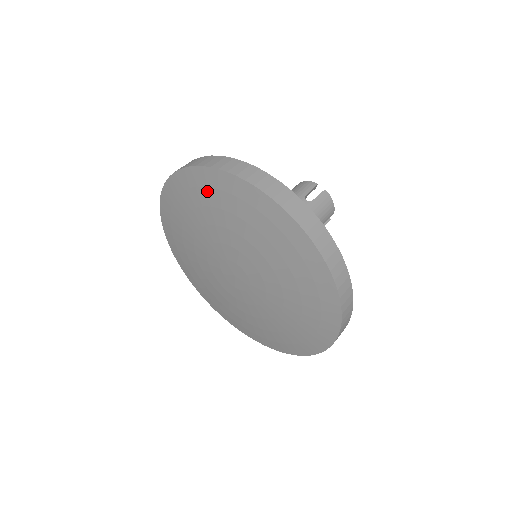
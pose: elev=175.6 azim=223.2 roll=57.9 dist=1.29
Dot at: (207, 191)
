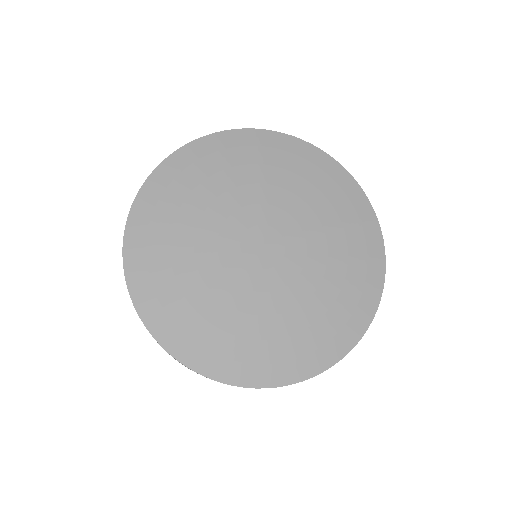
Dot at: (287, 155)
